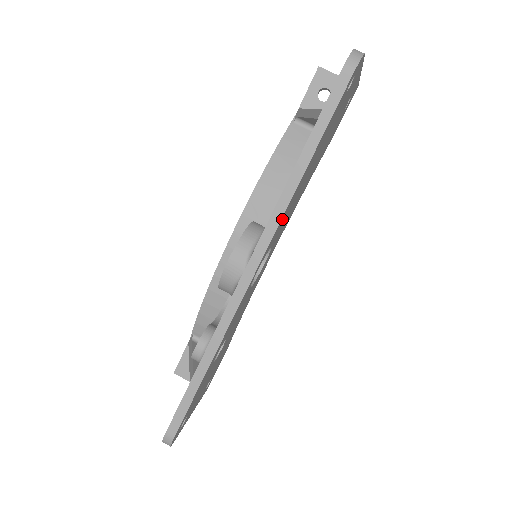
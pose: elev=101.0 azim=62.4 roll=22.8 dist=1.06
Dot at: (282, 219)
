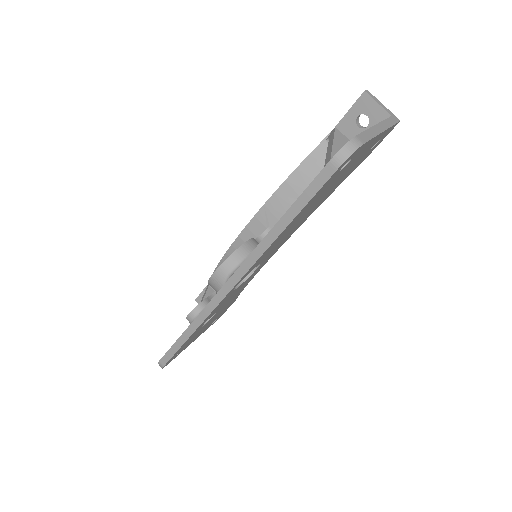
Dot at: (260, 258)
